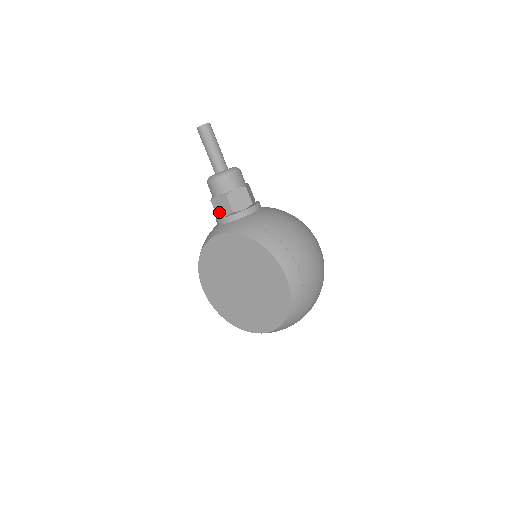
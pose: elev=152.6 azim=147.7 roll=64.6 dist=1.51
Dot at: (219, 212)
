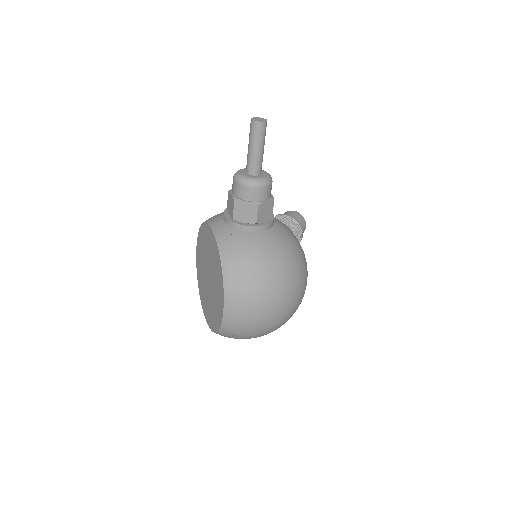
Dot at: (228, 207)
